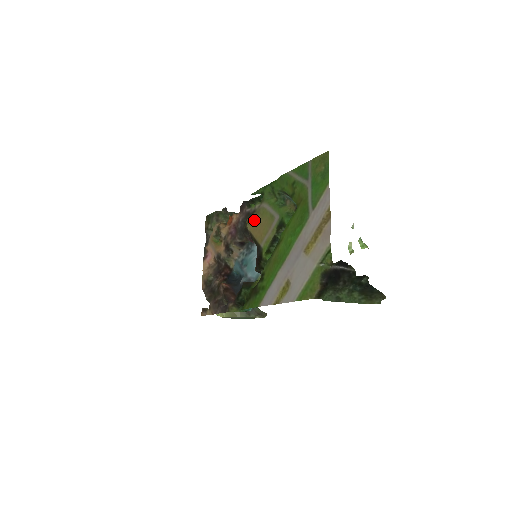
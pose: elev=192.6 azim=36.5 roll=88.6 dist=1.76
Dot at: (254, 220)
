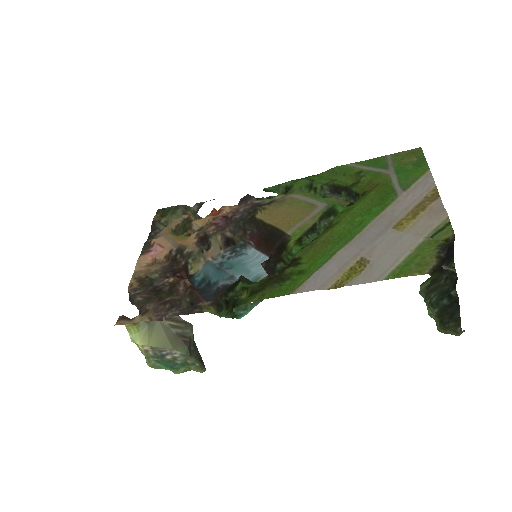
Dot at: (273, 208)
